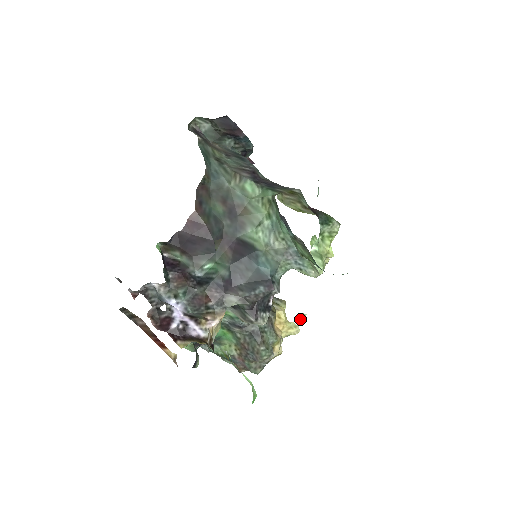
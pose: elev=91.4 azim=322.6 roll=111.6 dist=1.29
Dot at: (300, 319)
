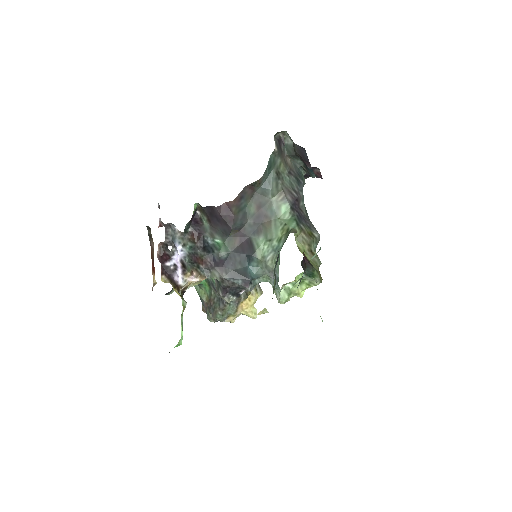
Dot at: (262, 311)
